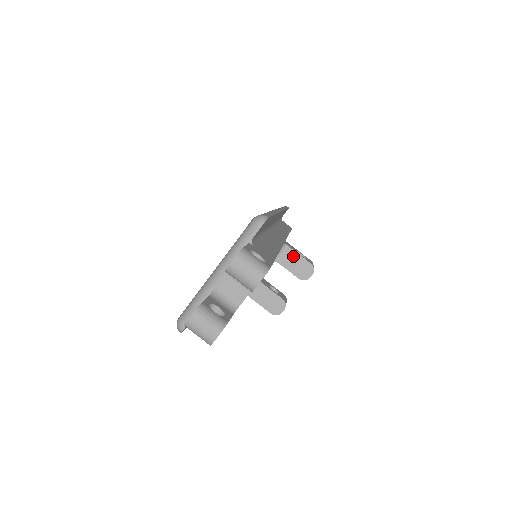
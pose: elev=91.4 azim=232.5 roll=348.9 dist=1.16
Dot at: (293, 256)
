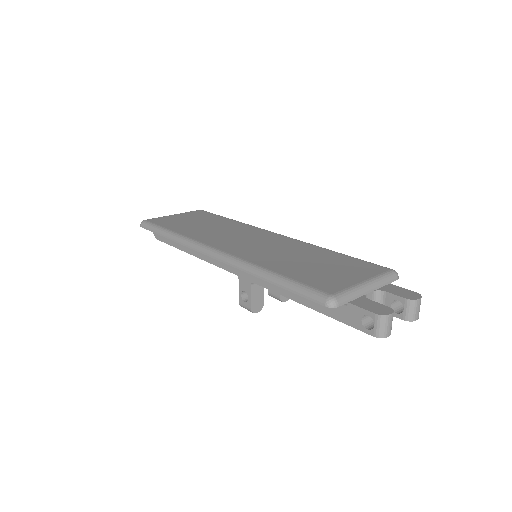
Dot at: occluded
